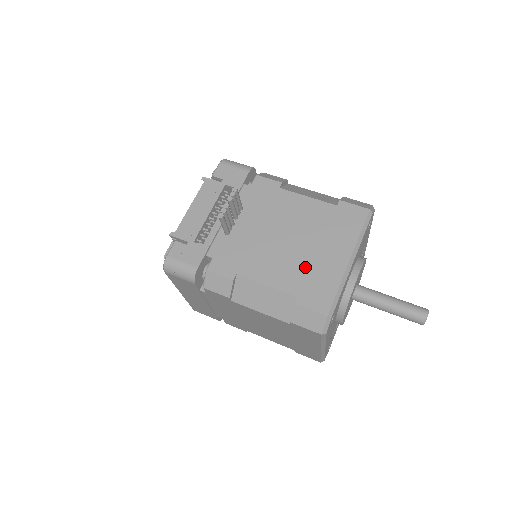
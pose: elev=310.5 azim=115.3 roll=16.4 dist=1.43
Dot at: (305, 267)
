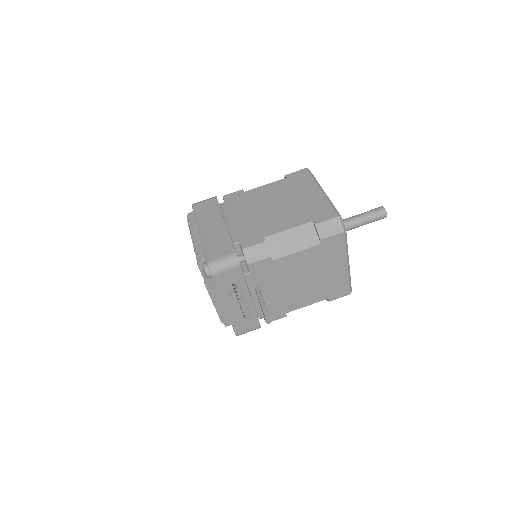
Dot at: (323, 285)
